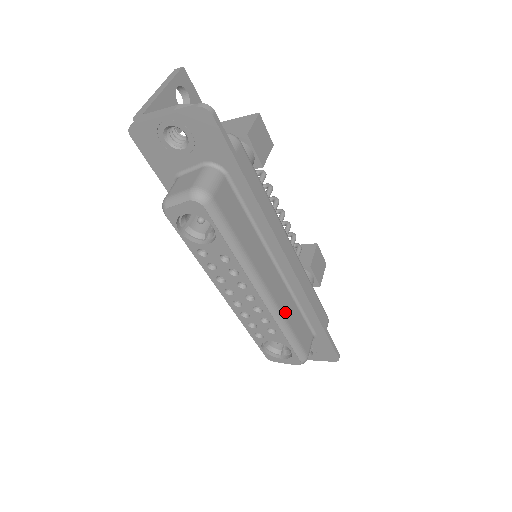
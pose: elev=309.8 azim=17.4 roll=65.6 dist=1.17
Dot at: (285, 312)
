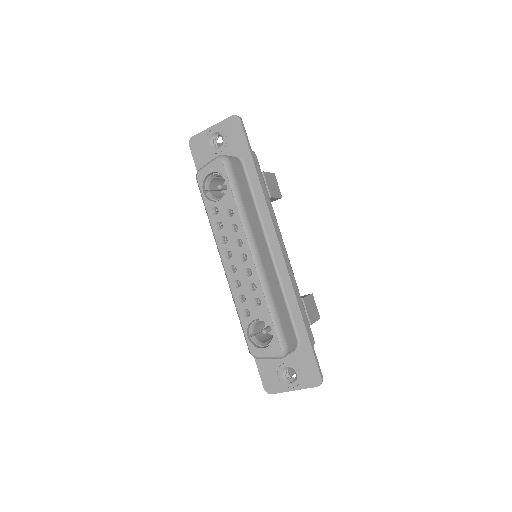
Dot at: (271, 285)
